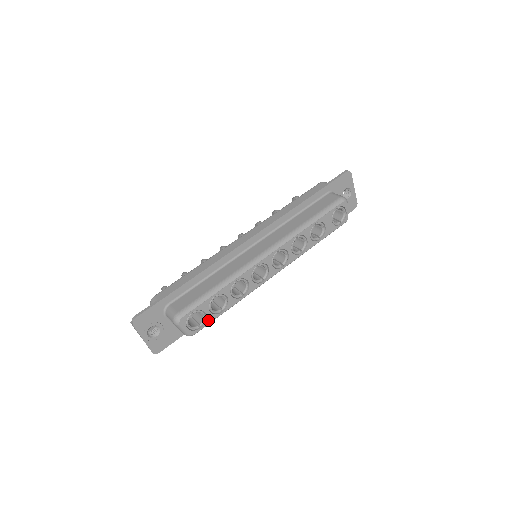
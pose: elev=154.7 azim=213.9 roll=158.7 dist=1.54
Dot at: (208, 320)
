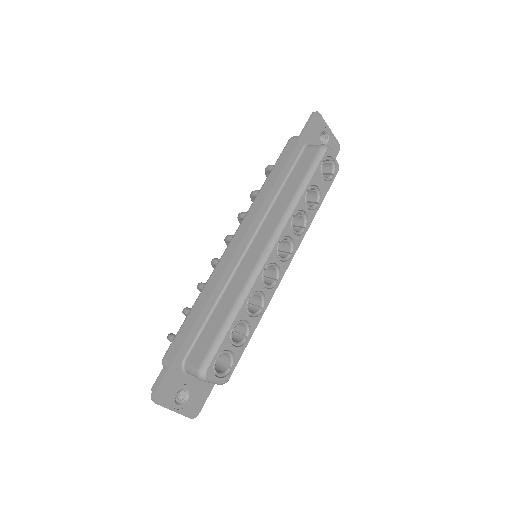
Dot at: (237, 356)
